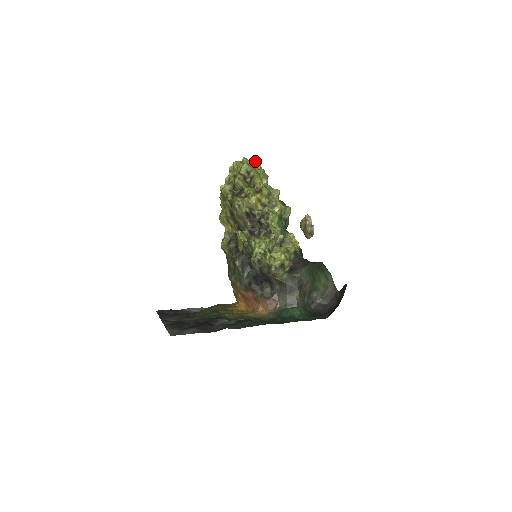
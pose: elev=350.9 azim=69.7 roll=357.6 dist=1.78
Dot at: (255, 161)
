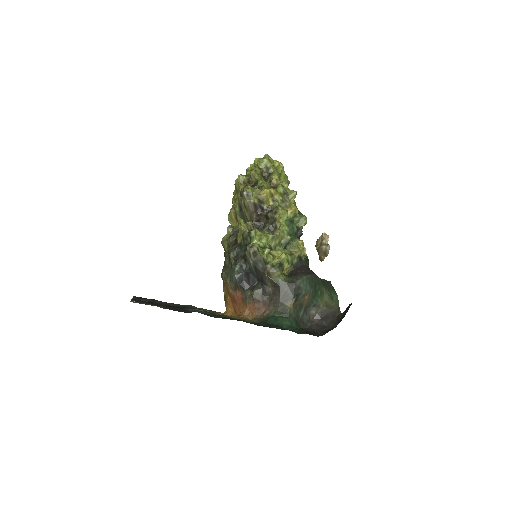
Dot at: (278, 161)
